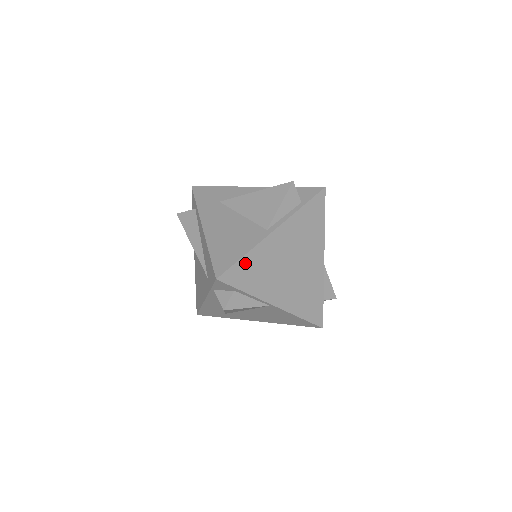
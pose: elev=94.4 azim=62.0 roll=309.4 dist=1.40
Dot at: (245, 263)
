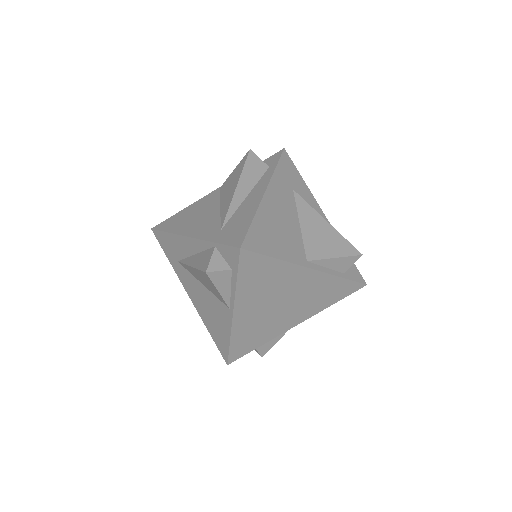
Dot at: (268, 264)
